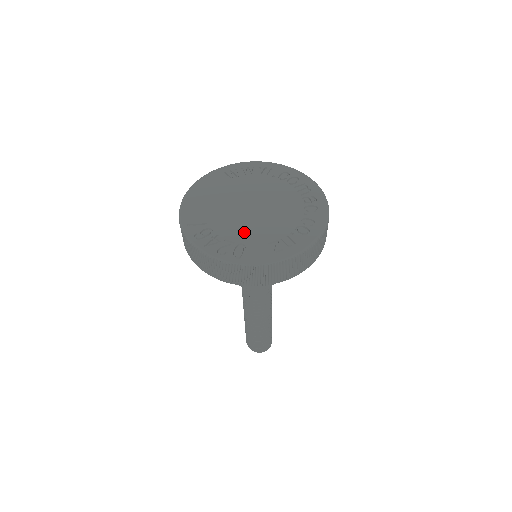
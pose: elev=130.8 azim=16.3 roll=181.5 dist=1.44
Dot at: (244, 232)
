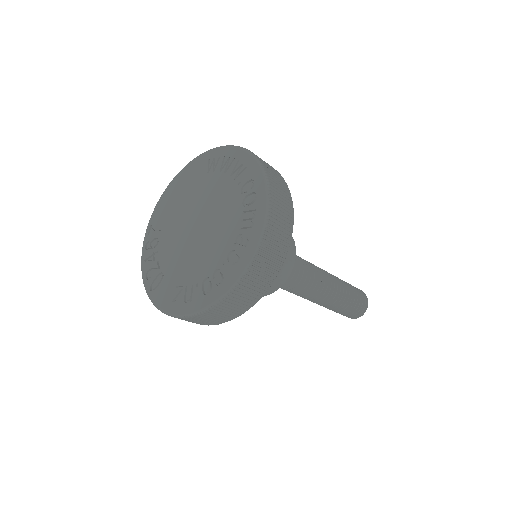
Dot at: (172, 259)
